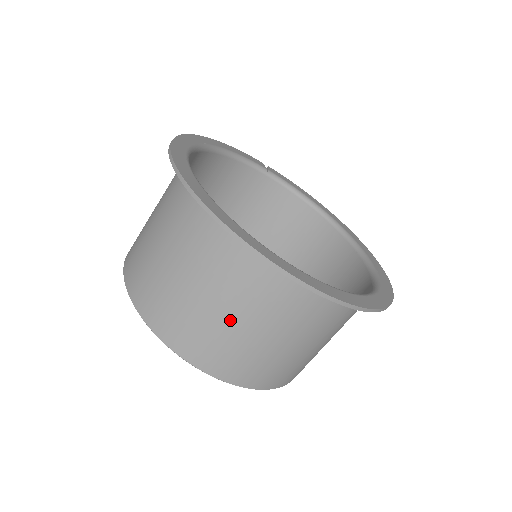
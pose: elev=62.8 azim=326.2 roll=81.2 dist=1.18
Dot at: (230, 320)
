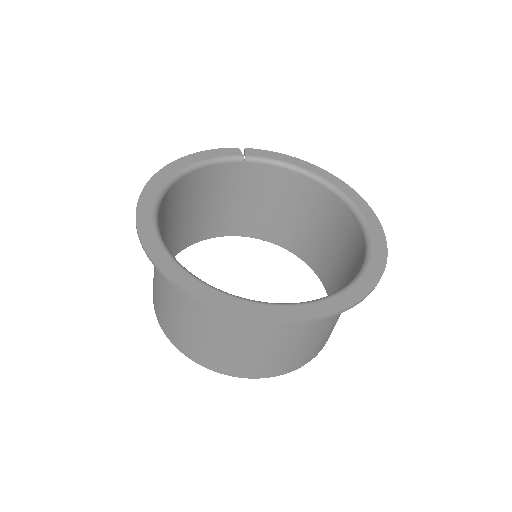
Dot at: (240, 346)
